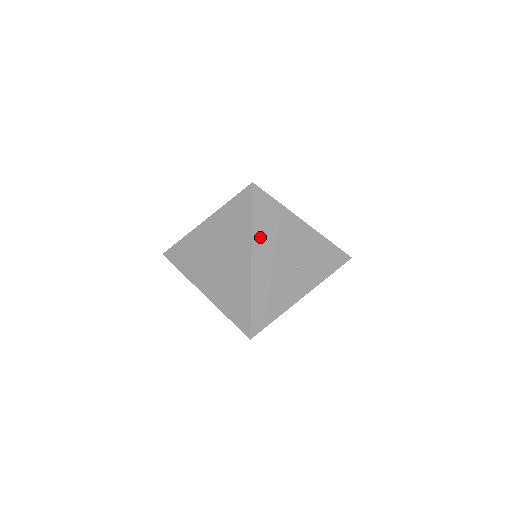
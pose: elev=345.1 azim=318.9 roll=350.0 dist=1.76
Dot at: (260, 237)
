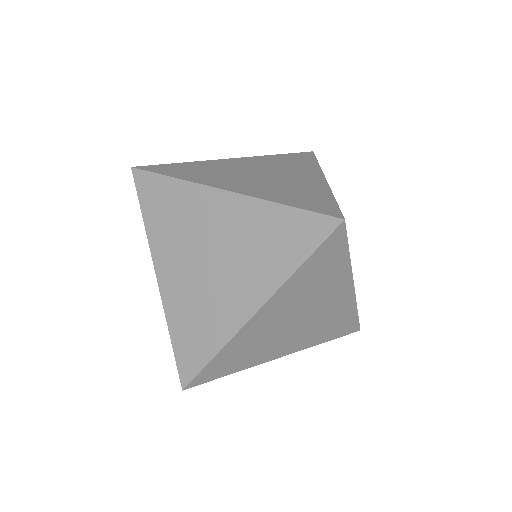
Dot at: occluded
